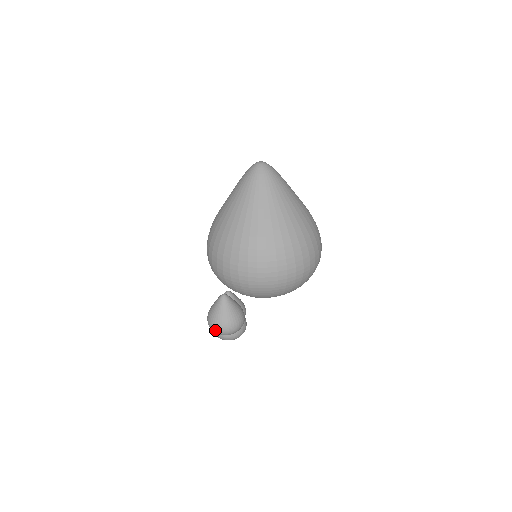
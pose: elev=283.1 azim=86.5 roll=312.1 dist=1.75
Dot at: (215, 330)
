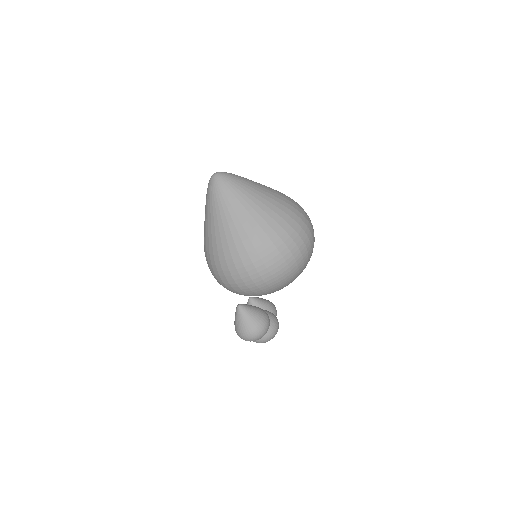
Dot at: (246, 340)
